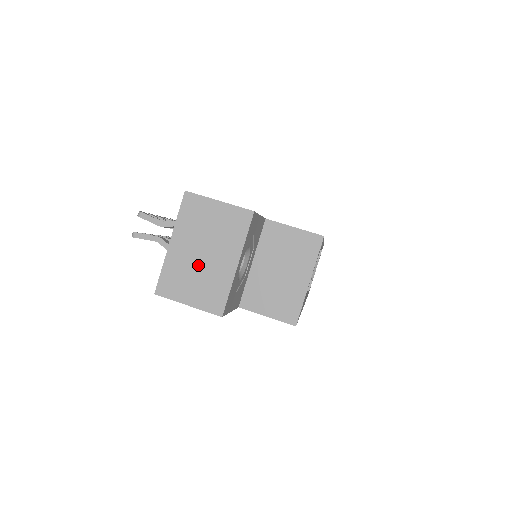
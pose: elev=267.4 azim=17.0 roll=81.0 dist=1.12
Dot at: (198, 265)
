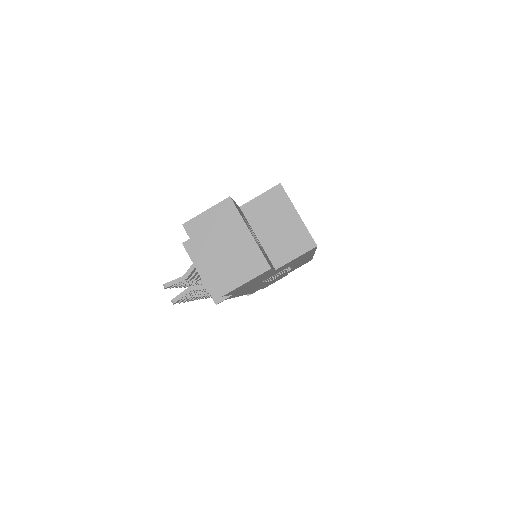
Dot at: (229, 255)
